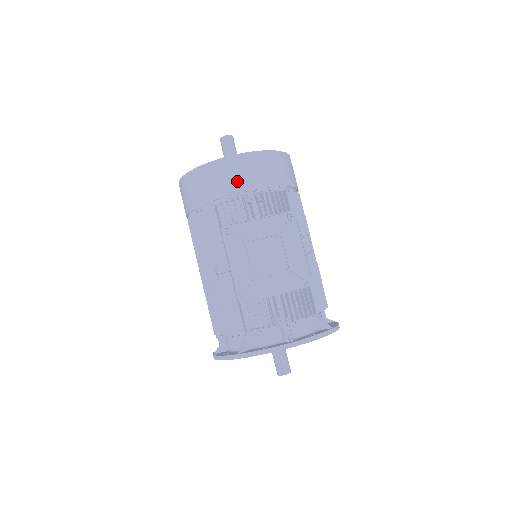
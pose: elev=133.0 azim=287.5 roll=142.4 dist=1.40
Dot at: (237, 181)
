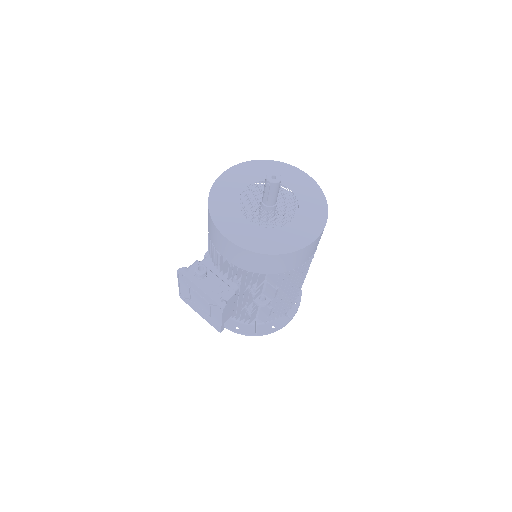
Dot at: (218, 245)
